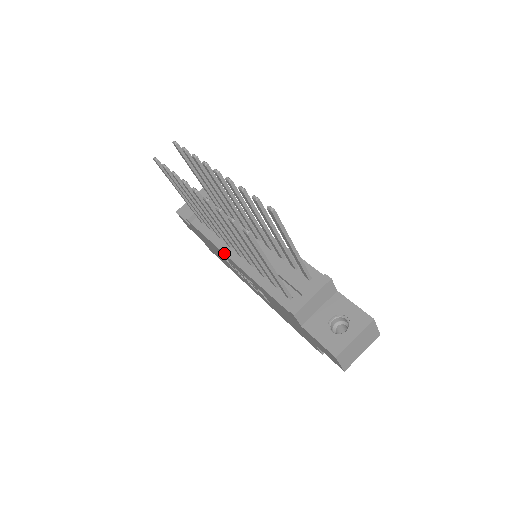
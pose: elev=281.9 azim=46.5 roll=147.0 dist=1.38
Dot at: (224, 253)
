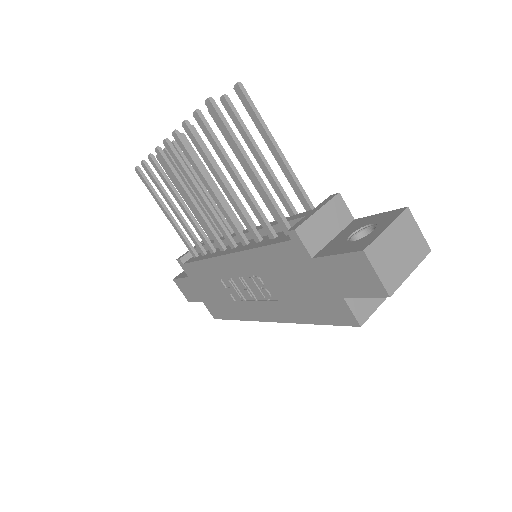
Dot at: (216, 256)
